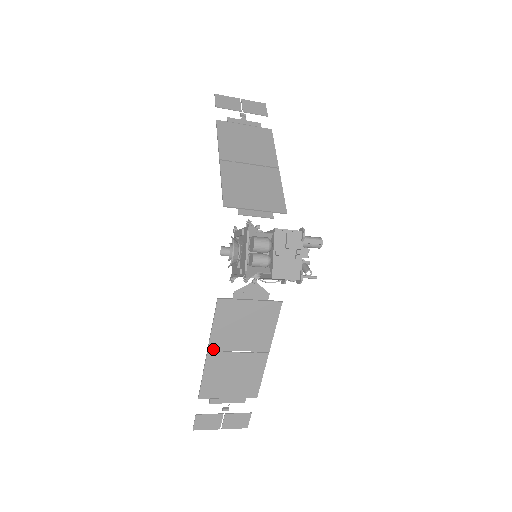
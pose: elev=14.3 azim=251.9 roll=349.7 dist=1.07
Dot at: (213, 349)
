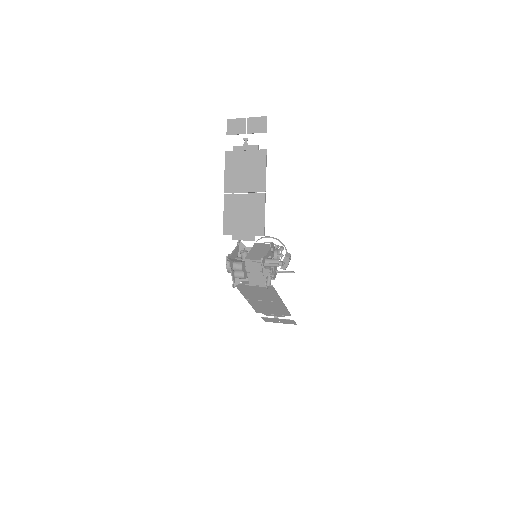
Dot at: (248, 299)
